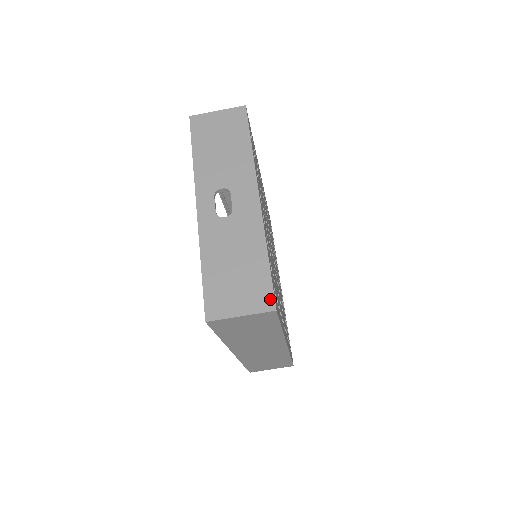
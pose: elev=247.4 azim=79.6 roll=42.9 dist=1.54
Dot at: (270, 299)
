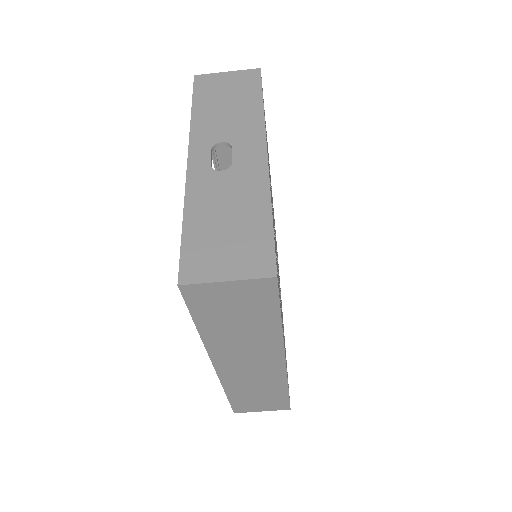
Dot at: (270, 263)
